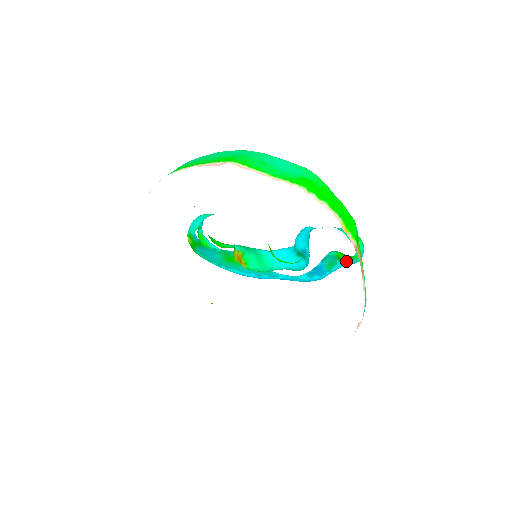
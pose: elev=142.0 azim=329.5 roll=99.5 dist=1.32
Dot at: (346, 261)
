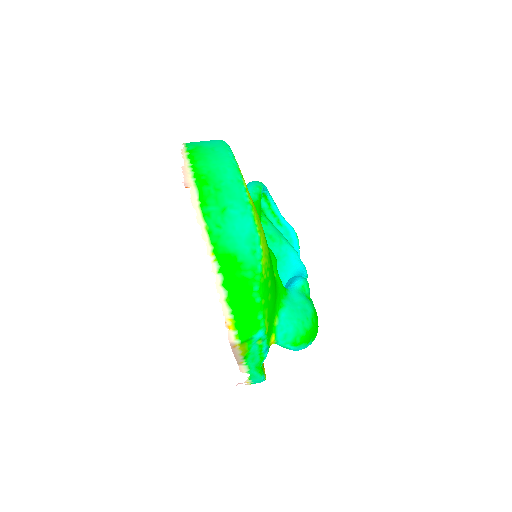
Dot at: occluded
